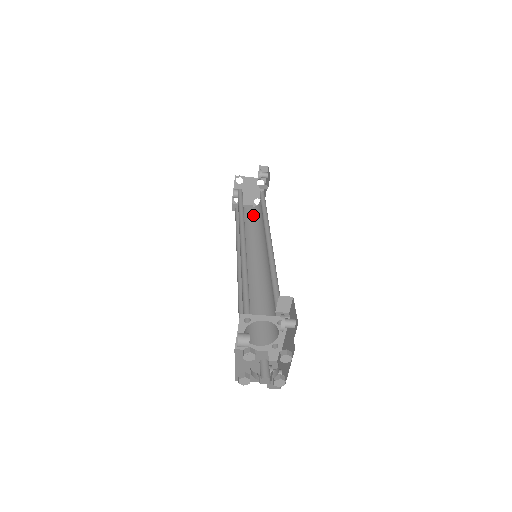
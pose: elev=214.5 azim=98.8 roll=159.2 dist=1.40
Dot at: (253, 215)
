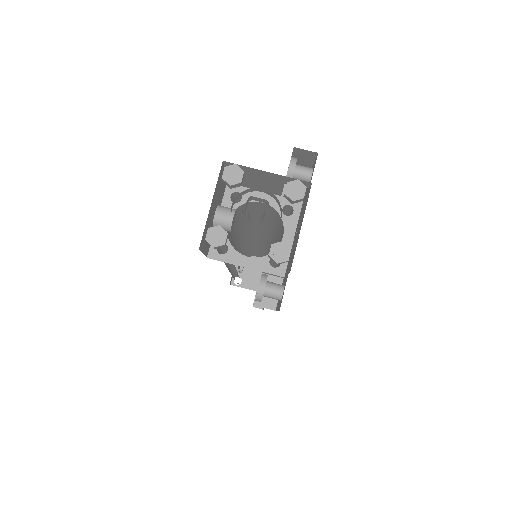
Dot at: occluded
